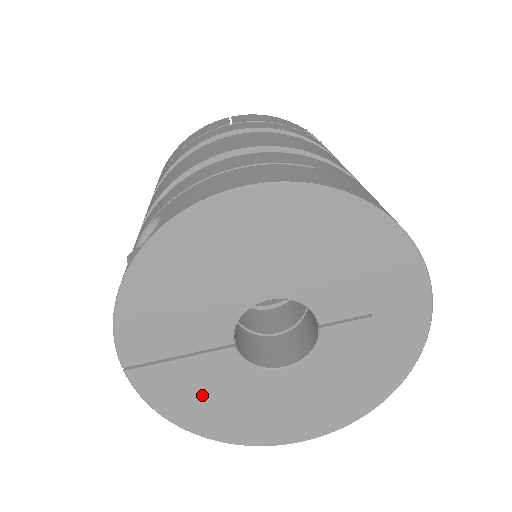
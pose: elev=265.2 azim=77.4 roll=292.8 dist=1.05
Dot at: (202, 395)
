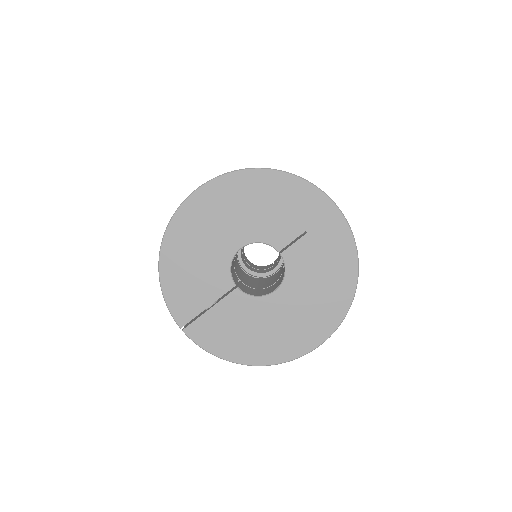
Dot at: (235, 331)
